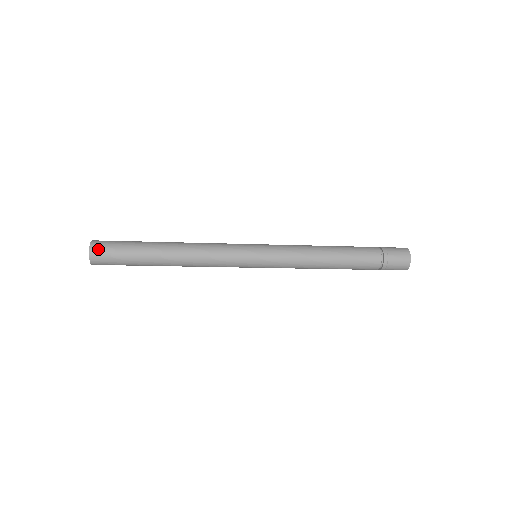
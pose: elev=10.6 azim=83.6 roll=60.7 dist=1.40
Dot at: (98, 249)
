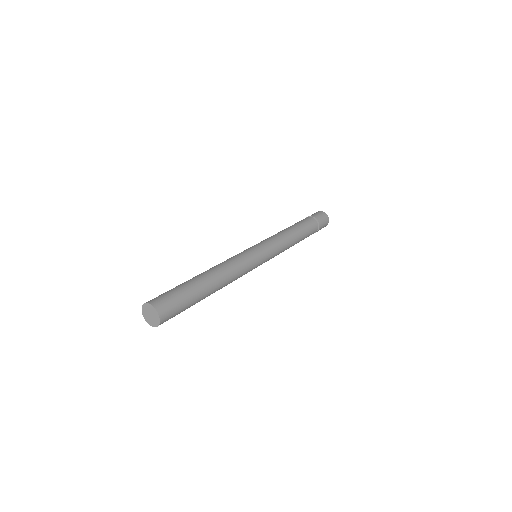
Dot at: (166, 319)
